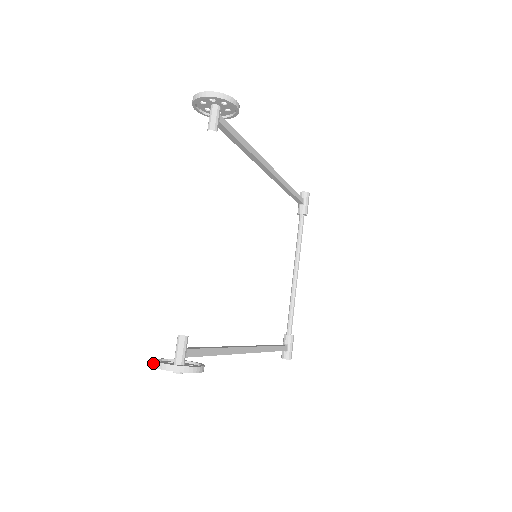
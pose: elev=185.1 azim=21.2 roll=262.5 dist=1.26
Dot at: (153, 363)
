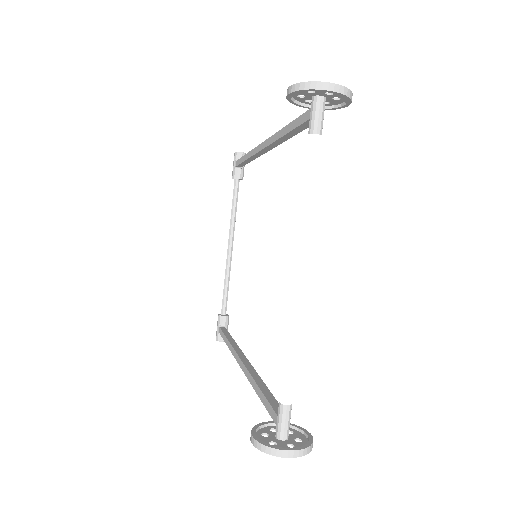
Dot at: (267, 450)
